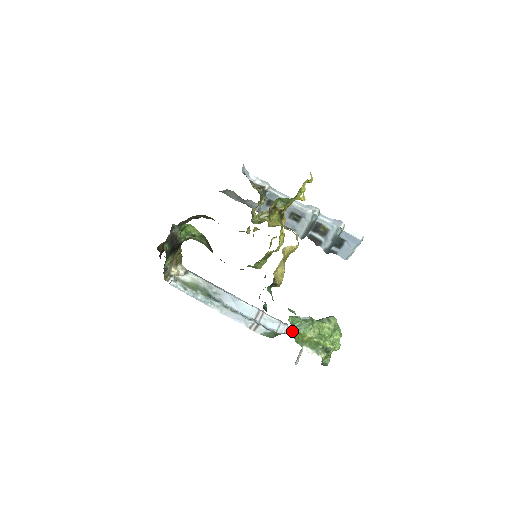
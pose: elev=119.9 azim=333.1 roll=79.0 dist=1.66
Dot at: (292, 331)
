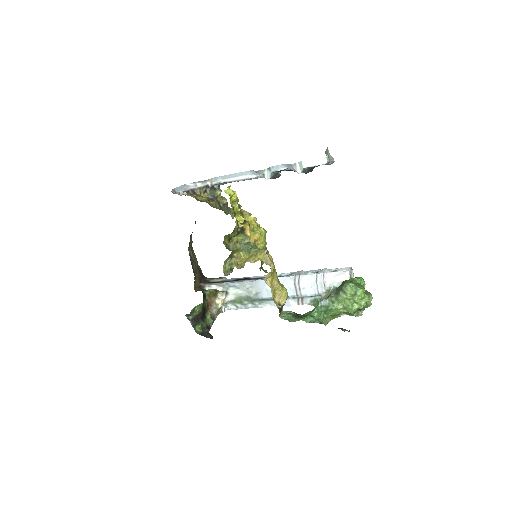
Dot at: (323, 321)
